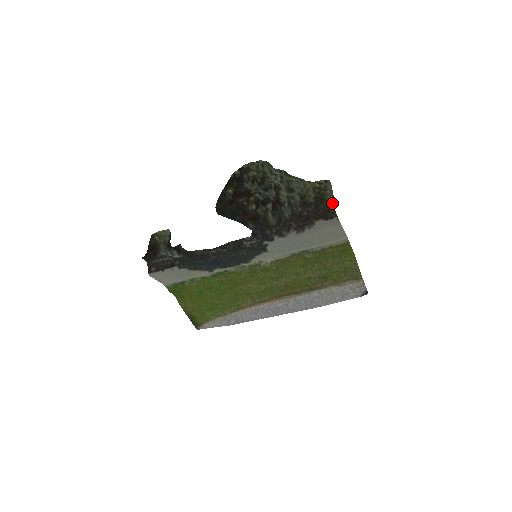
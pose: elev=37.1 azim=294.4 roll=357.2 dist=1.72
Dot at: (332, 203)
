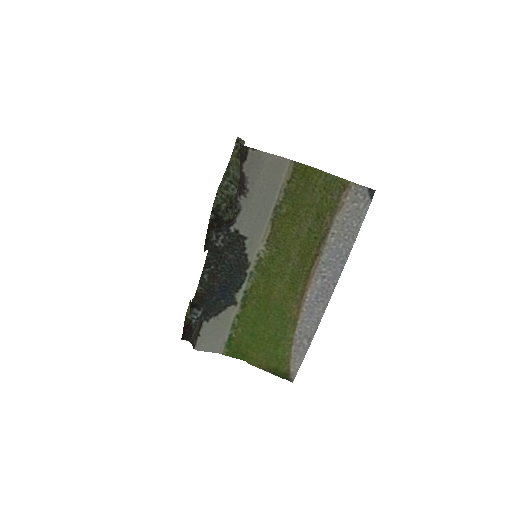
Dot at: (240, 144)
